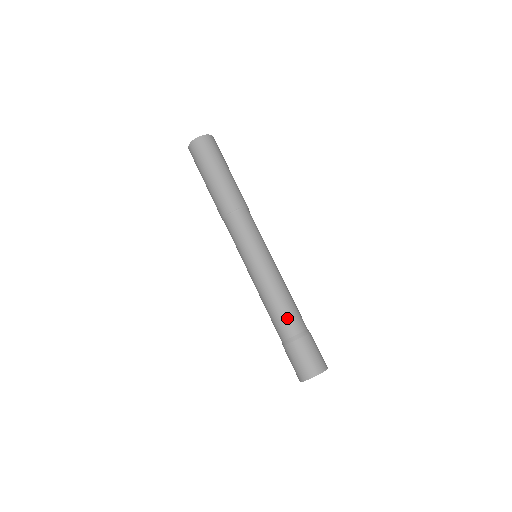
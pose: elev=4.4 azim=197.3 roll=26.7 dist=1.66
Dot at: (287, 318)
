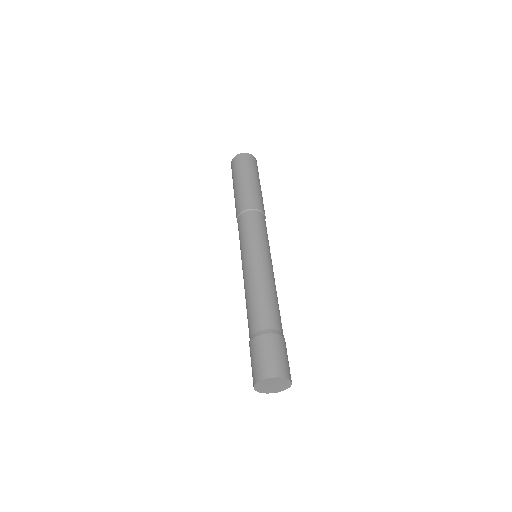
Dot at: (258, 312)
